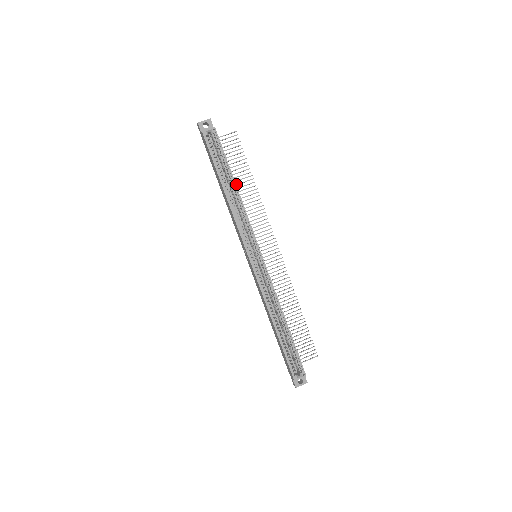
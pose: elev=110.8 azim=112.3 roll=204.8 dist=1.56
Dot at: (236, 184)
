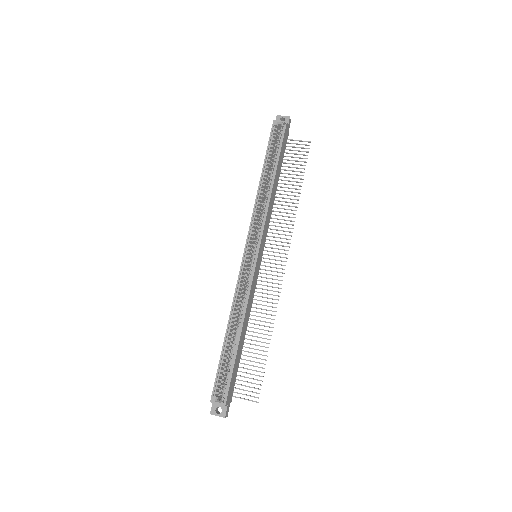
Dot at: occluded
